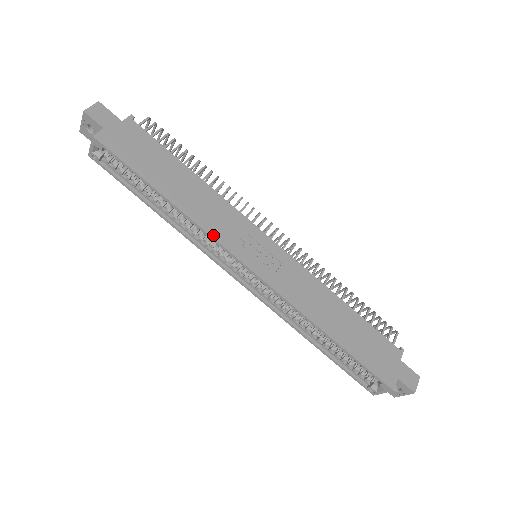
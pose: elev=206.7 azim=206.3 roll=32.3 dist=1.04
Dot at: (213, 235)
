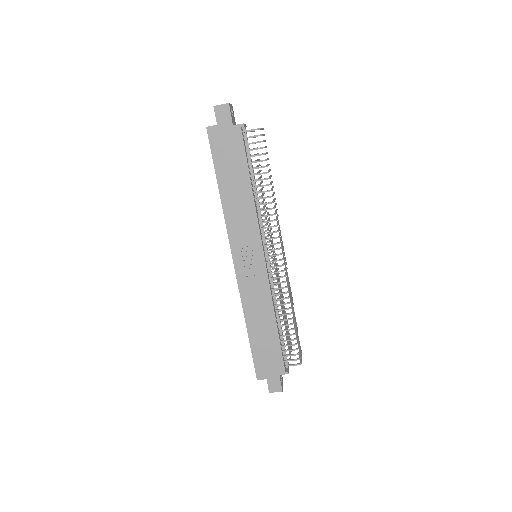
Dot at: (229, 230)
